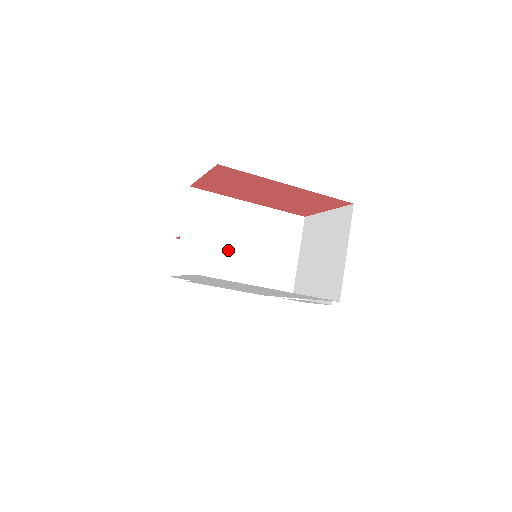
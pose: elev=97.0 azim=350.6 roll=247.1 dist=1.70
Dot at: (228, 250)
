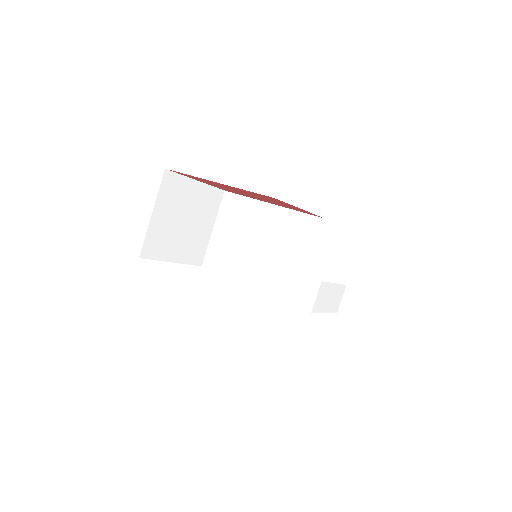
Dot at: (245, 249)
